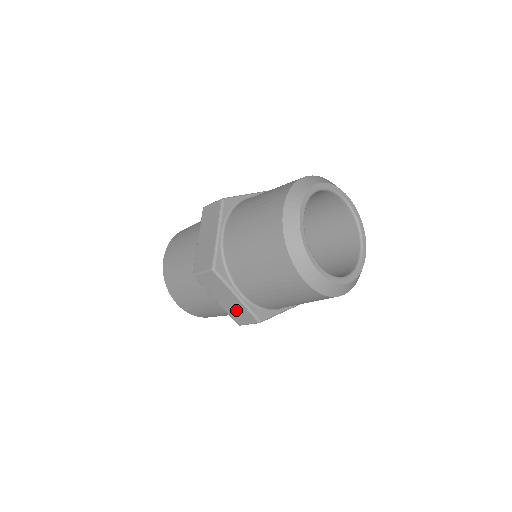
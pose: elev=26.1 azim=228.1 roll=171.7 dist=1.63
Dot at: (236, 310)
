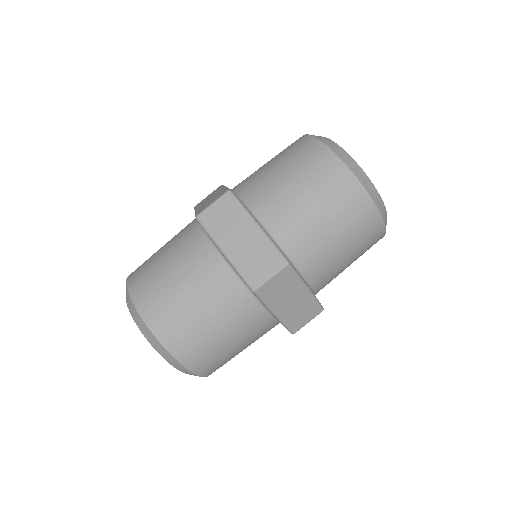
Dot at: (254, 254)
